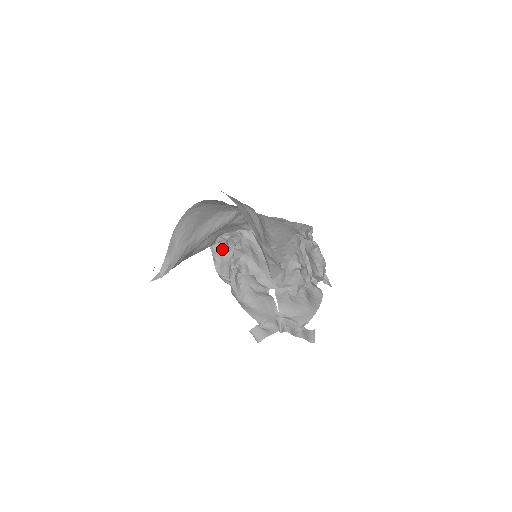
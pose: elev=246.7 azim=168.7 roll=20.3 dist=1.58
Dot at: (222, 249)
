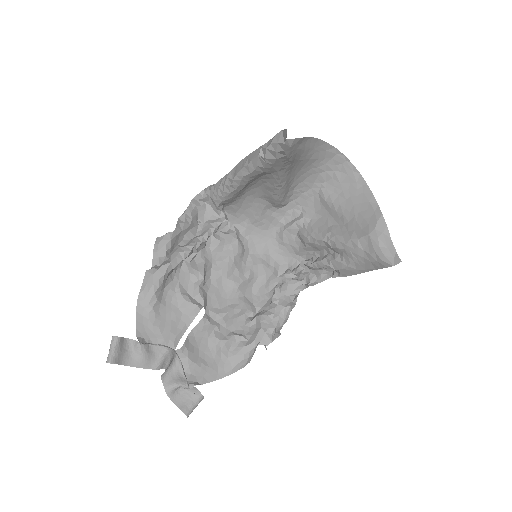
Dot at: (197, 221)
